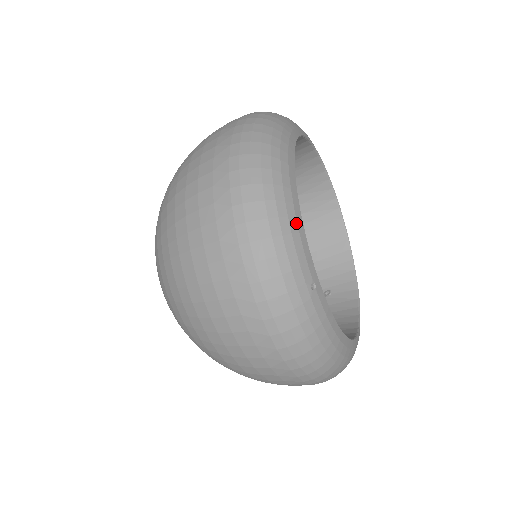
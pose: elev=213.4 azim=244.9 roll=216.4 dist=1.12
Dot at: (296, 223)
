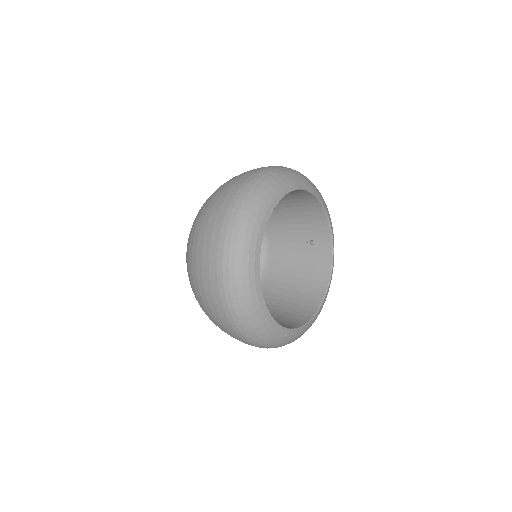
Dot at: (268, 323)
